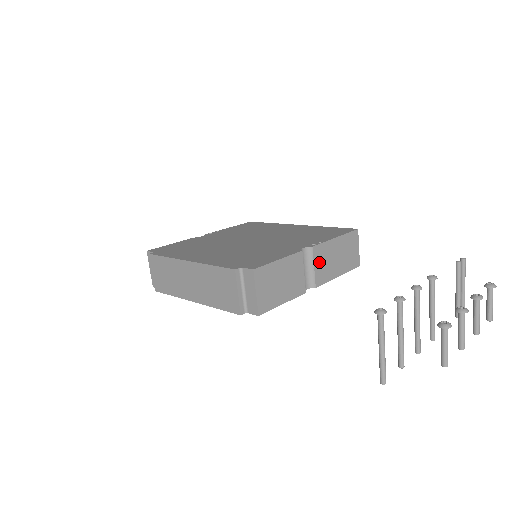
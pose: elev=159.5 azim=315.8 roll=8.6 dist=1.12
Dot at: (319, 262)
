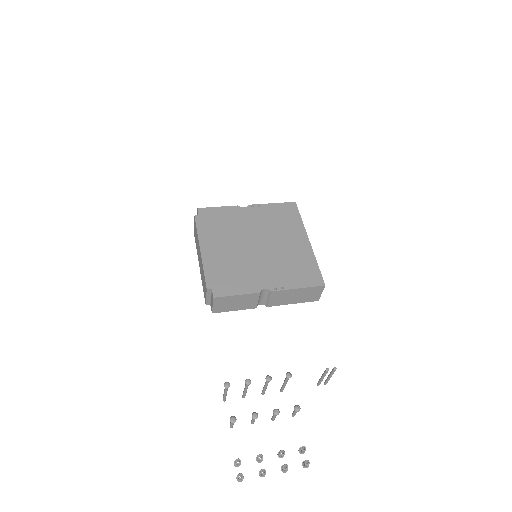
Dot at: (275, 297)
